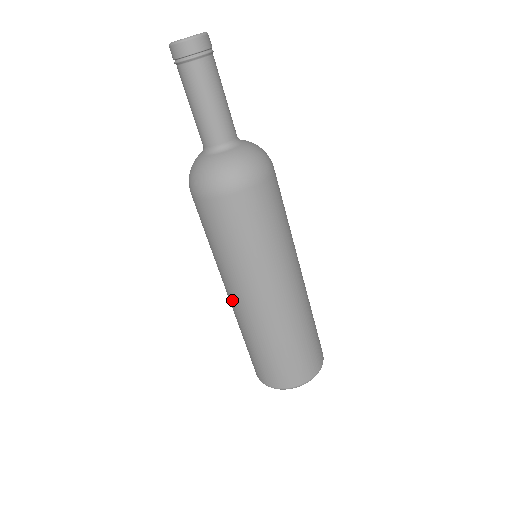
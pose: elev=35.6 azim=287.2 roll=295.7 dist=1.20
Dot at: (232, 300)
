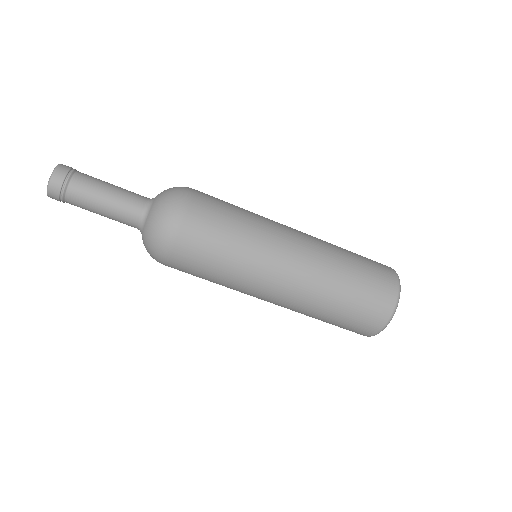
Dot at: occluded
